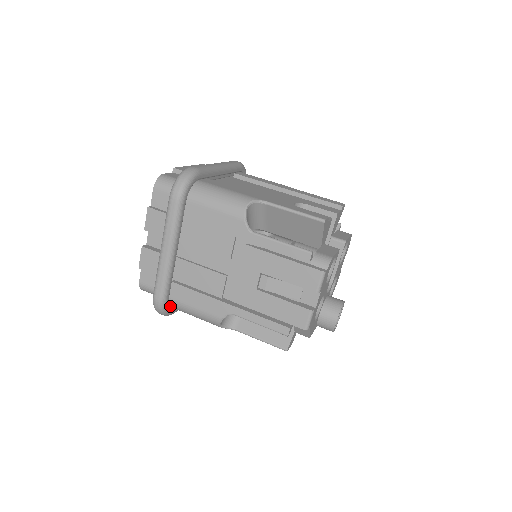
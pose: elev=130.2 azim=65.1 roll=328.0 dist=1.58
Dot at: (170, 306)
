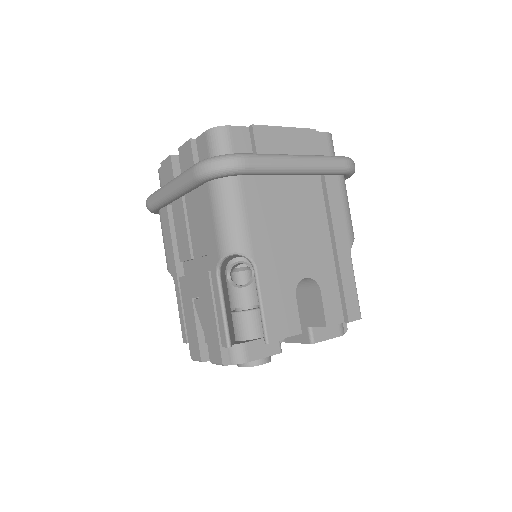
Dot at: occluded
